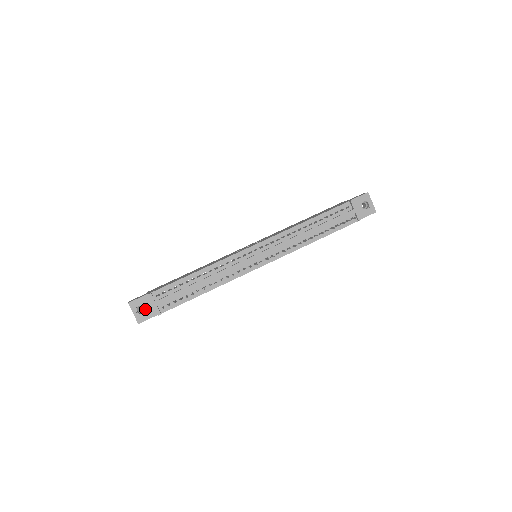
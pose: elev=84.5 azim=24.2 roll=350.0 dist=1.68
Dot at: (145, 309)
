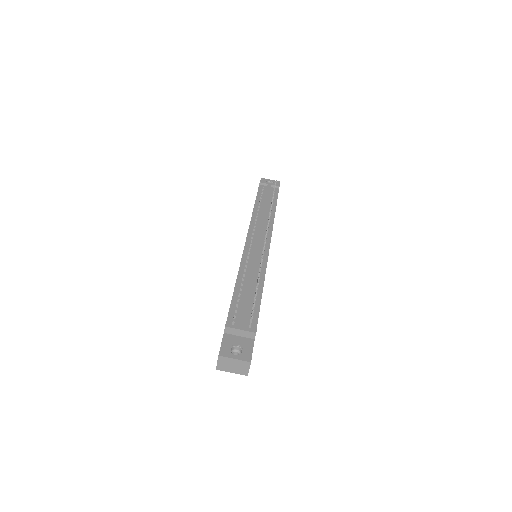
Dot at: (238, 347)
